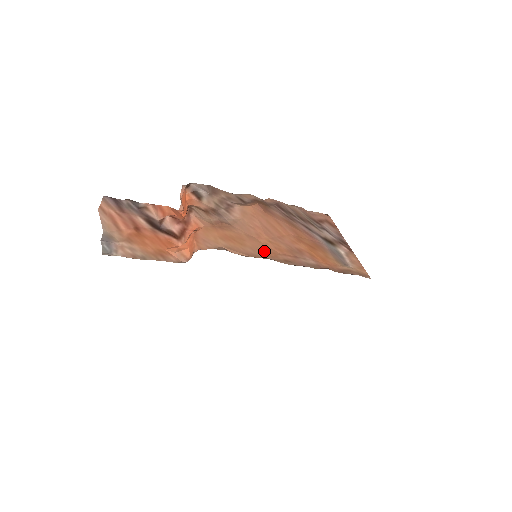
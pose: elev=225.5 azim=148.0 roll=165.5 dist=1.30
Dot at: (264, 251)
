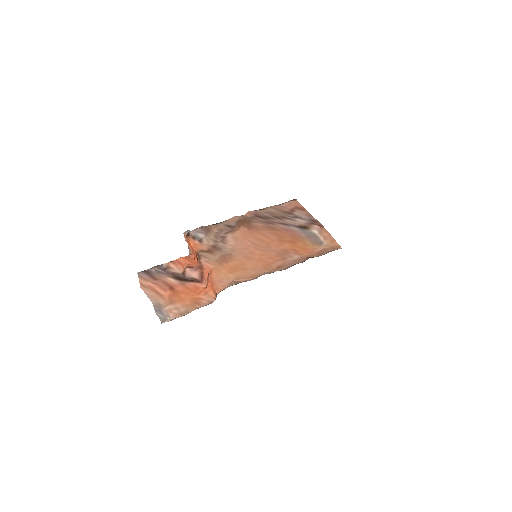
Dot at: (261, 267)
